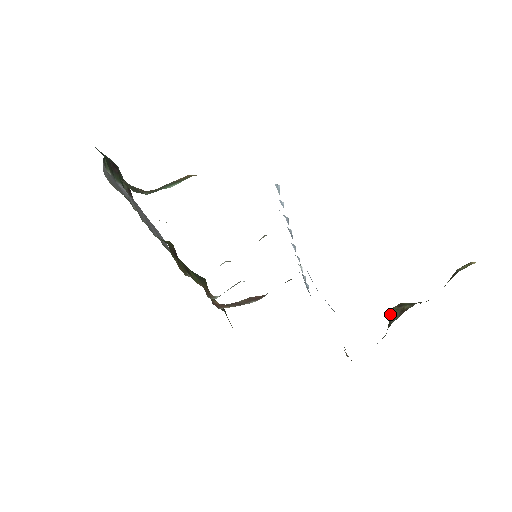
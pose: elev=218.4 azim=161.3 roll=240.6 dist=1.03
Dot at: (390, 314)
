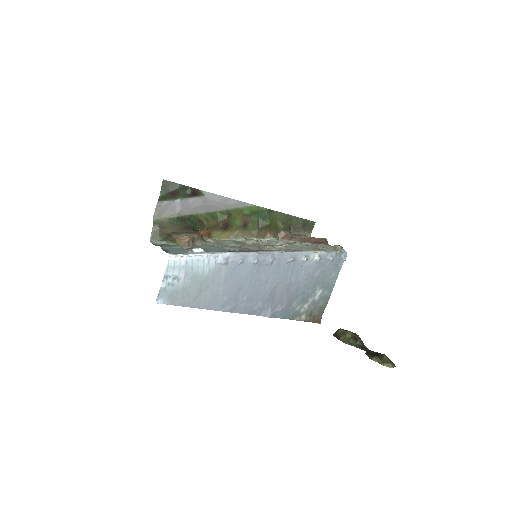
Dot at: (337, 330)
